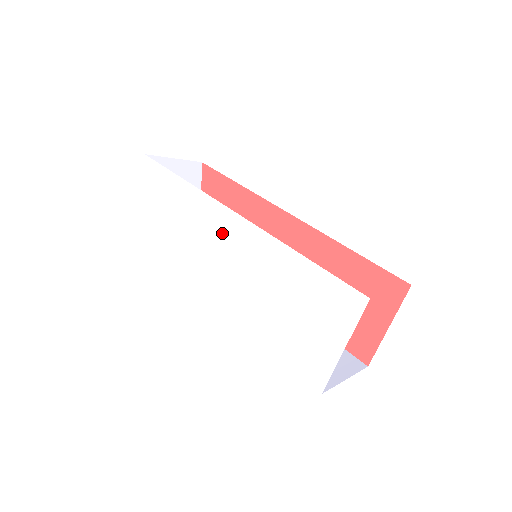
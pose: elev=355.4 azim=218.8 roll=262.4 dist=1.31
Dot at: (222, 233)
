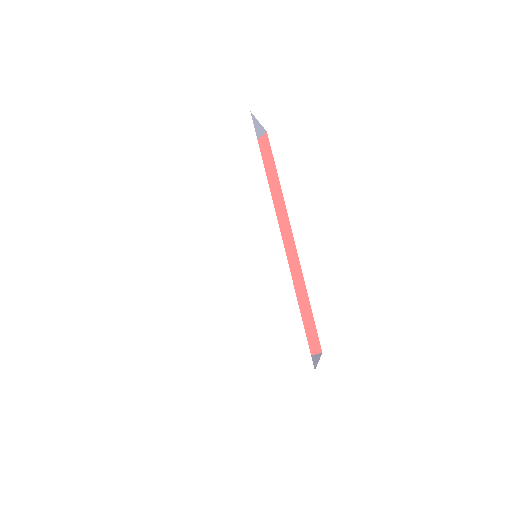
Dot at: (259, 238)
